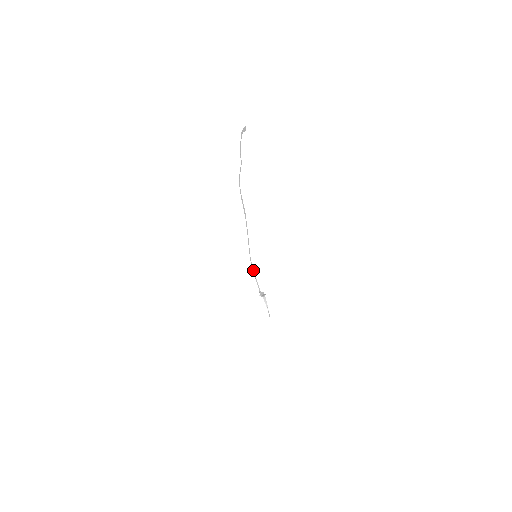
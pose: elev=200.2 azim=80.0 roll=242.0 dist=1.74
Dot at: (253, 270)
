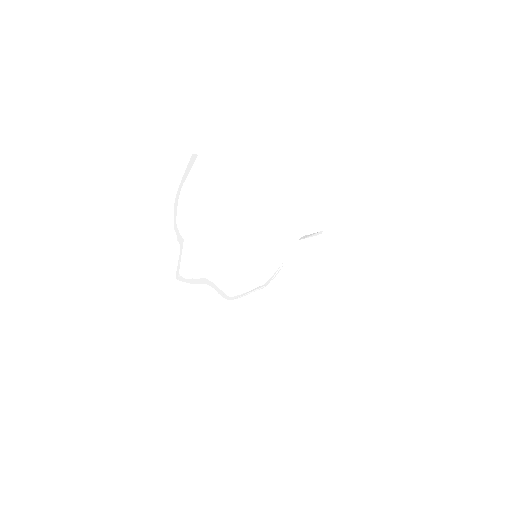
Dot at: (238, 295)
